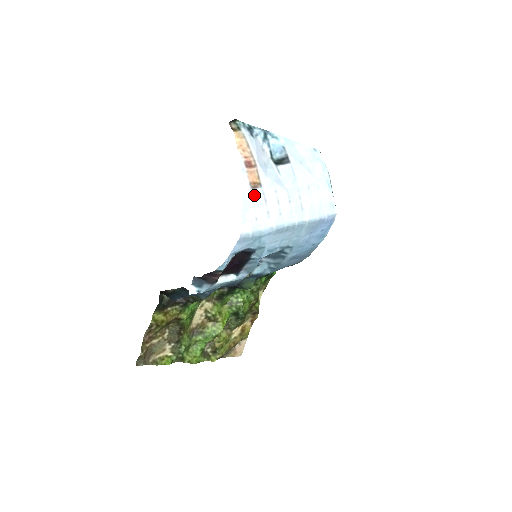
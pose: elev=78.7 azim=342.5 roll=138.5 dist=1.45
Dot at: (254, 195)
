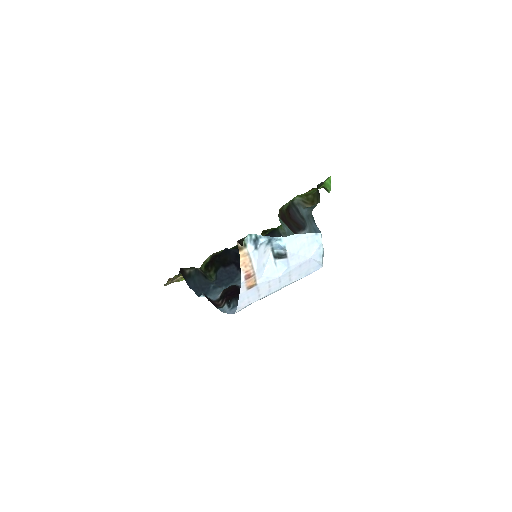
Dot at: (249, 292)
